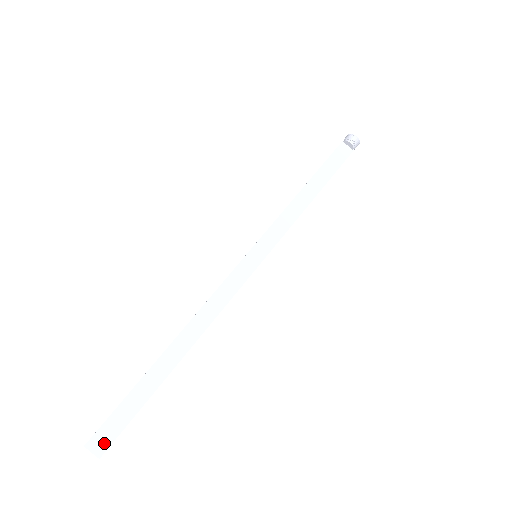
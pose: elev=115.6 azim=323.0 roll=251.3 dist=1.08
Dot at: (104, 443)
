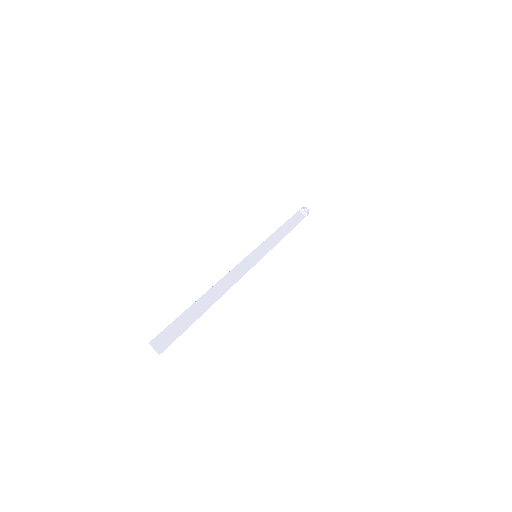
Dot at: (163, 345)
